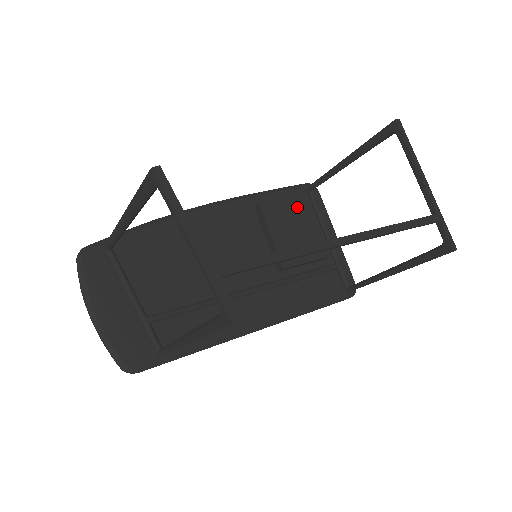
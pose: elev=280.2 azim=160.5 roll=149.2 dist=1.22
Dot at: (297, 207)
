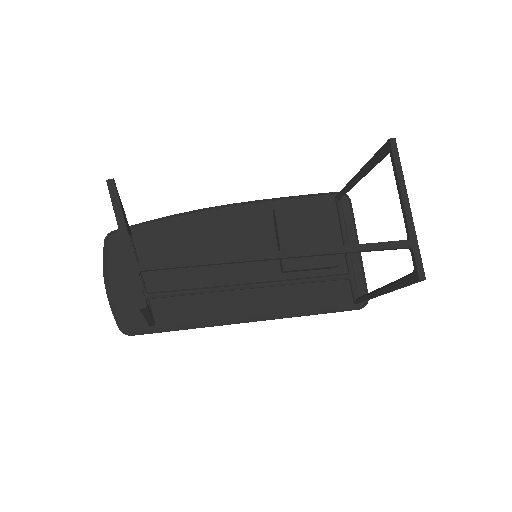
Dot at: (316, 215)
